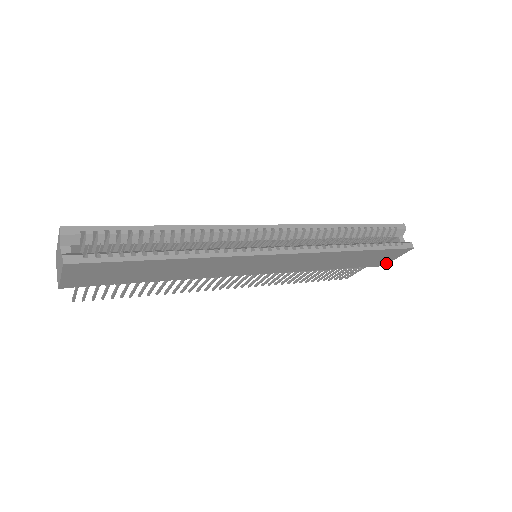
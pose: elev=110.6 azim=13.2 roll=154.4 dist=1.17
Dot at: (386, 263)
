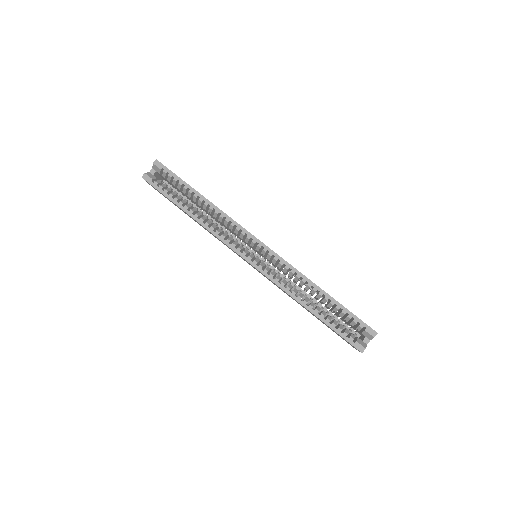
Dot at: occluded
